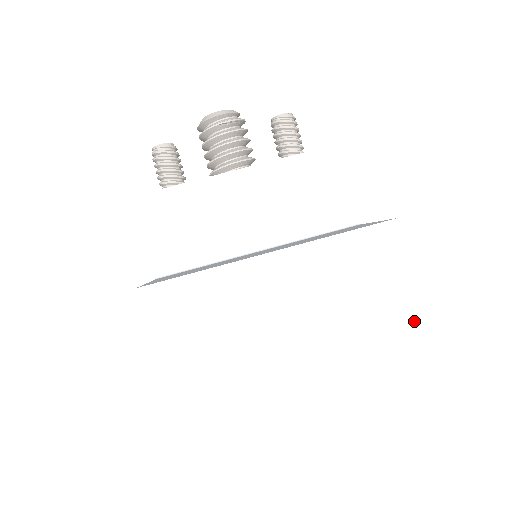
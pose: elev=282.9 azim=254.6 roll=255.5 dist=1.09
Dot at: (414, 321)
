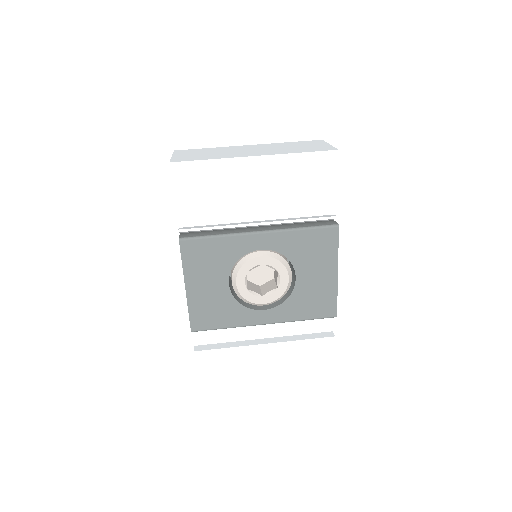
Dot at: (333, 150)
